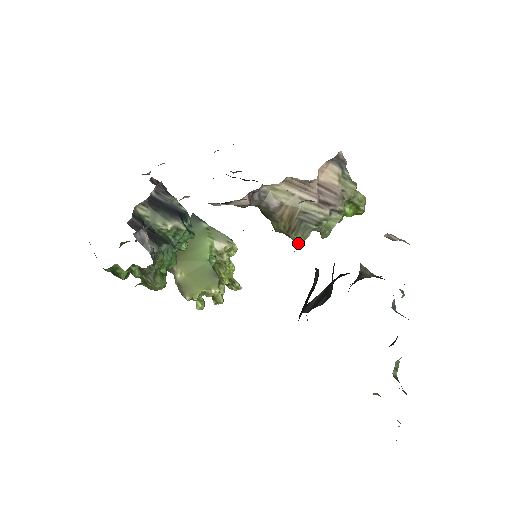
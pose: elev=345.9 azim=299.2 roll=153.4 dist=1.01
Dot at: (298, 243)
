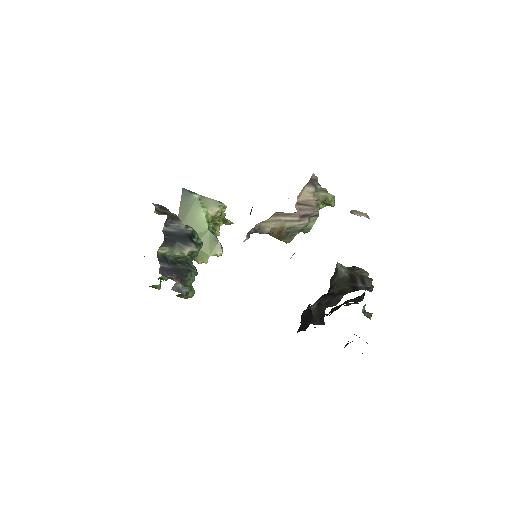
Dot at: occluded
